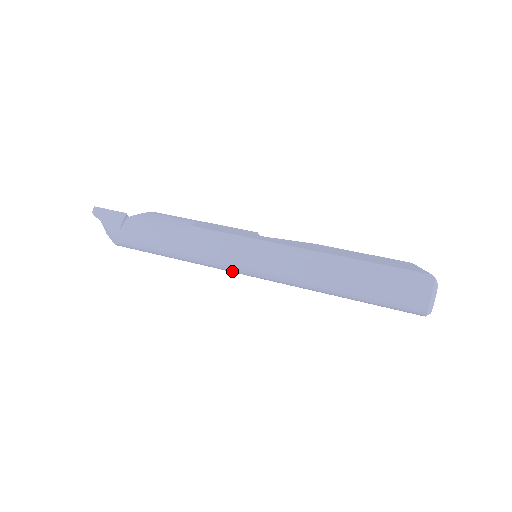
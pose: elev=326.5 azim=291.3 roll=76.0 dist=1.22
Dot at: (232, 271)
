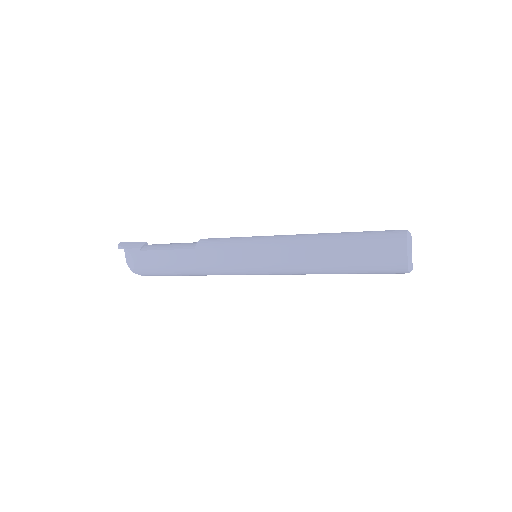
Dot at: (235, 267)
